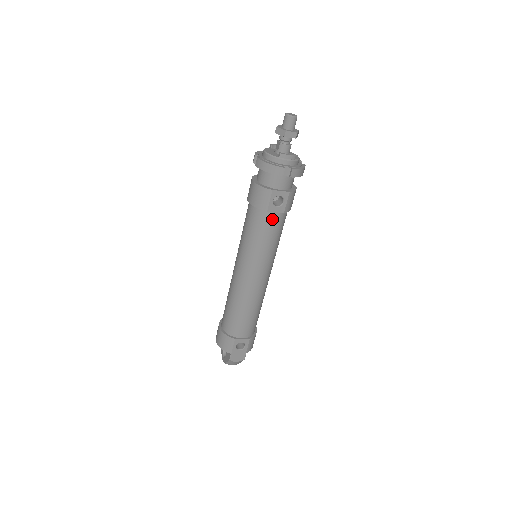
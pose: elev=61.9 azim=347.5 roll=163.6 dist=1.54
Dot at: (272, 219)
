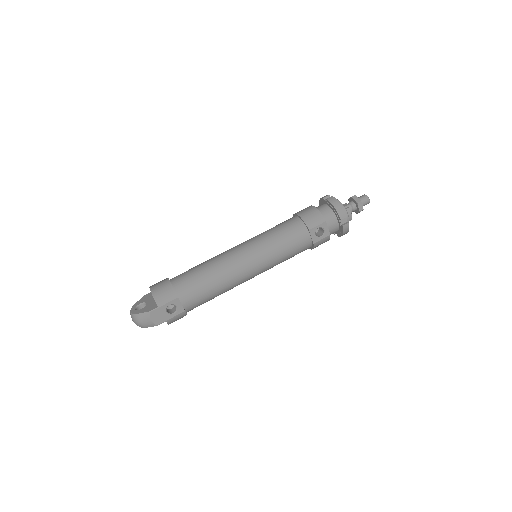
Dot at: (304, 239)
